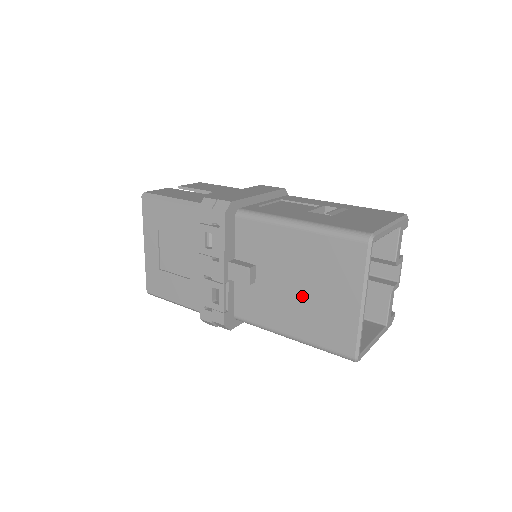
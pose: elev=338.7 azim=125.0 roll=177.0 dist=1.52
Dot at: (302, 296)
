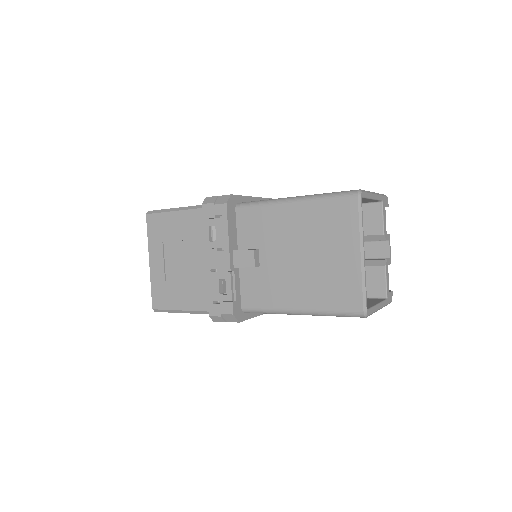
Dot at: (305, 265)
